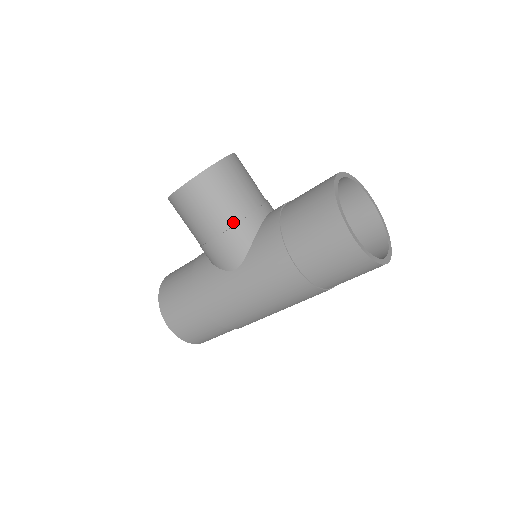
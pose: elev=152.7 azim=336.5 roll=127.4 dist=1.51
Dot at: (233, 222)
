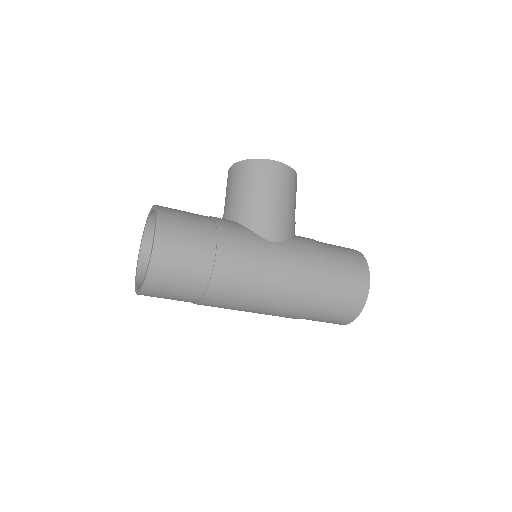
Dot at: (291, 214)
